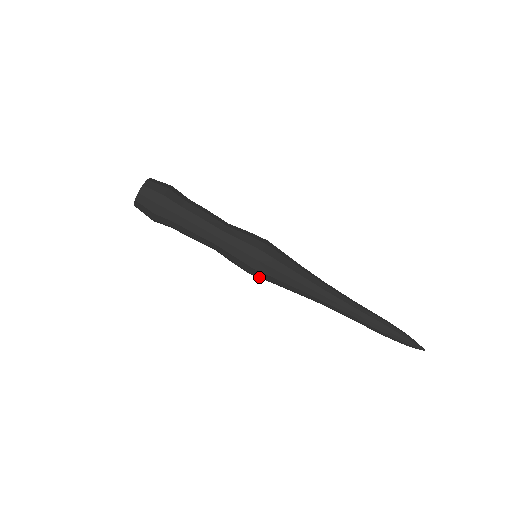
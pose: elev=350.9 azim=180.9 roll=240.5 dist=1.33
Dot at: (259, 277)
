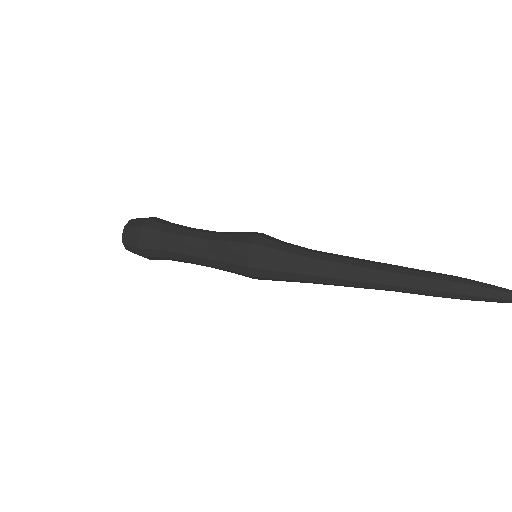
Dot at: occluded
